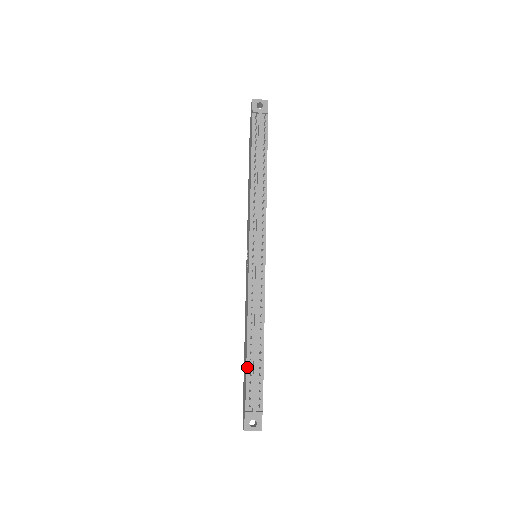
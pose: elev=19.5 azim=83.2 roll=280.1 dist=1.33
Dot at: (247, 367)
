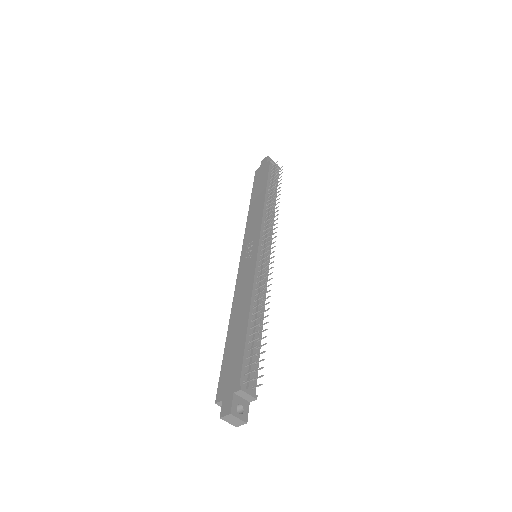
Dot at: (246, 340)
